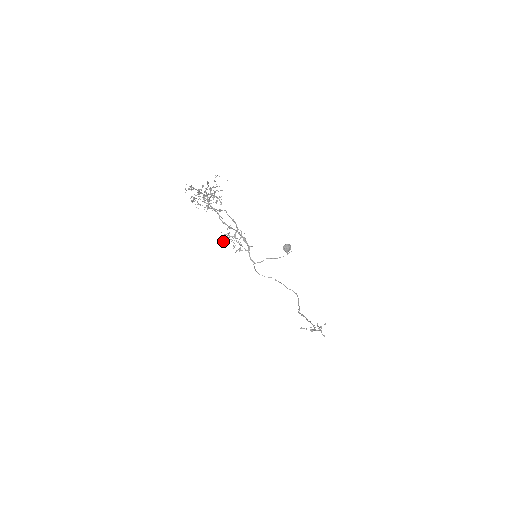
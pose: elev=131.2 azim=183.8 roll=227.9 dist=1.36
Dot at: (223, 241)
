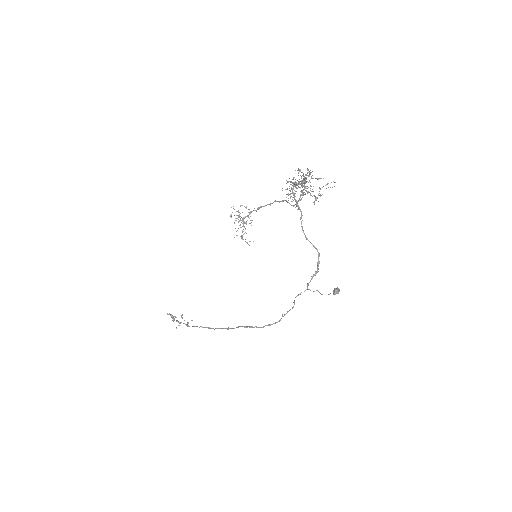
Dot at: (230, 216)
